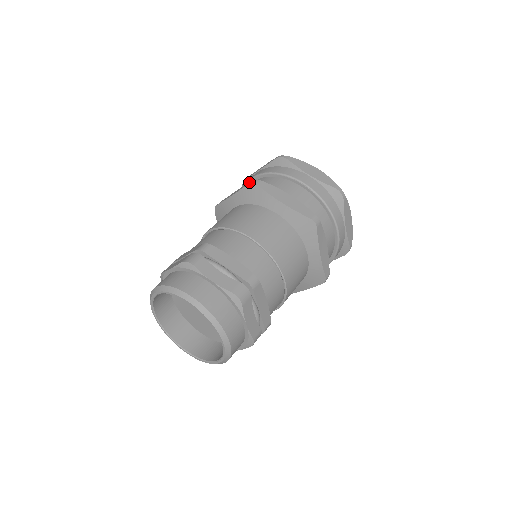
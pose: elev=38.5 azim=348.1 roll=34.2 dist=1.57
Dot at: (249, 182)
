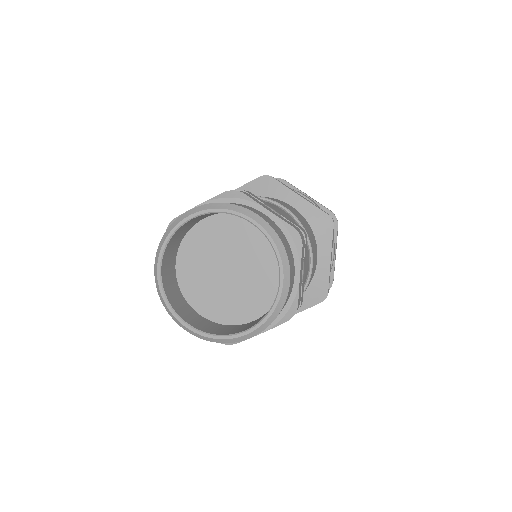
Dot at: occluded
